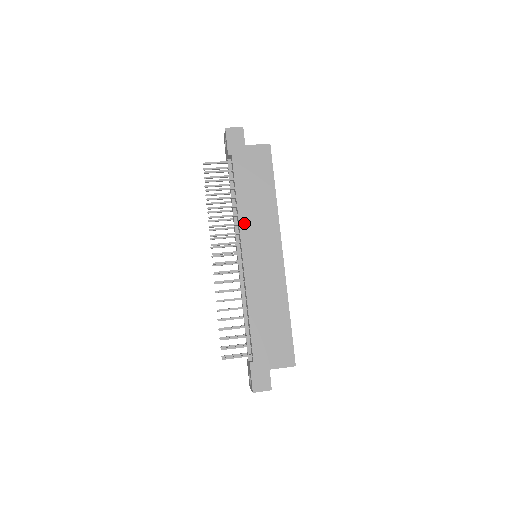
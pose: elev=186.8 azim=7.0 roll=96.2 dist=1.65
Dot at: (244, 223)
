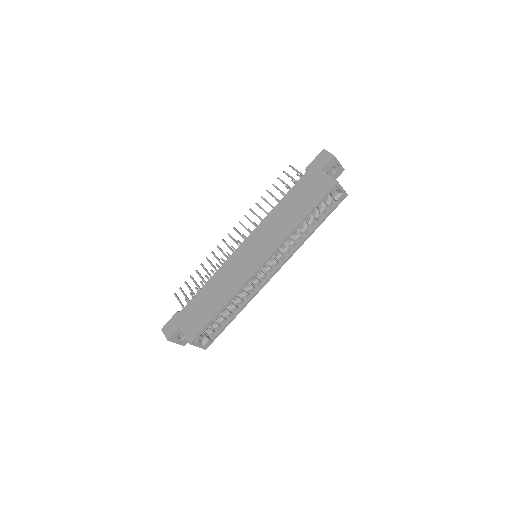
Dot at: (265, 223)
